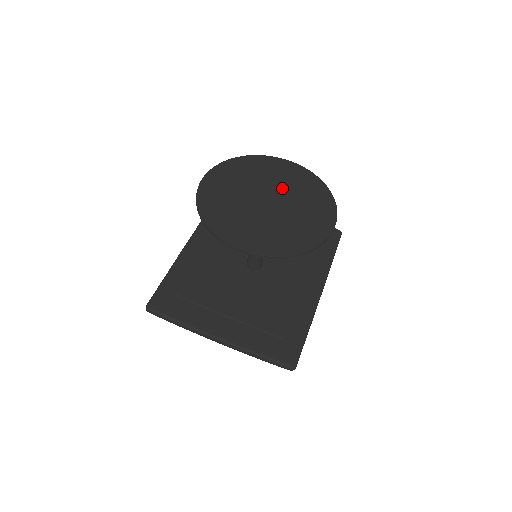
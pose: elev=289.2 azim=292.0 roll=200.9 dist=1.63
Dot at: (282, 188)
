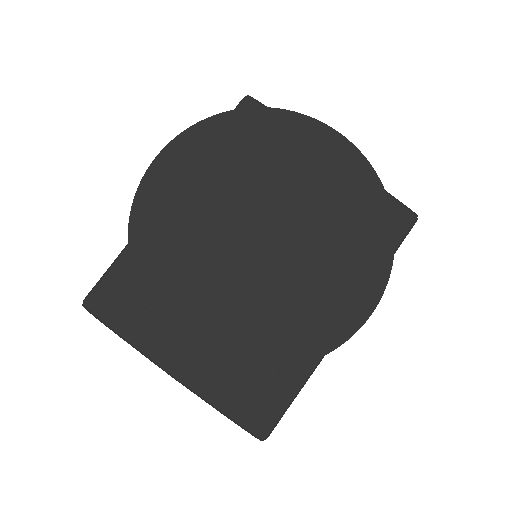
Dot at: (300, 204)
